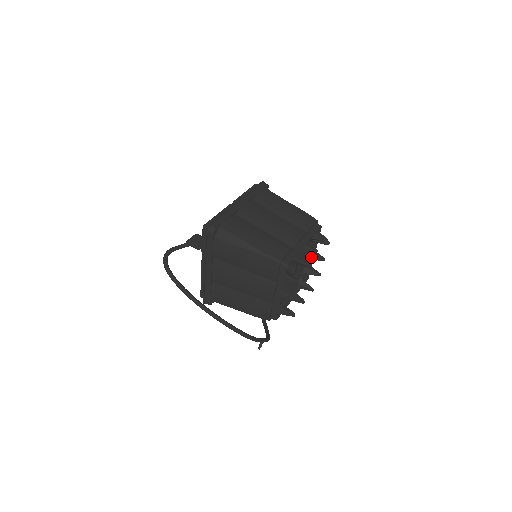
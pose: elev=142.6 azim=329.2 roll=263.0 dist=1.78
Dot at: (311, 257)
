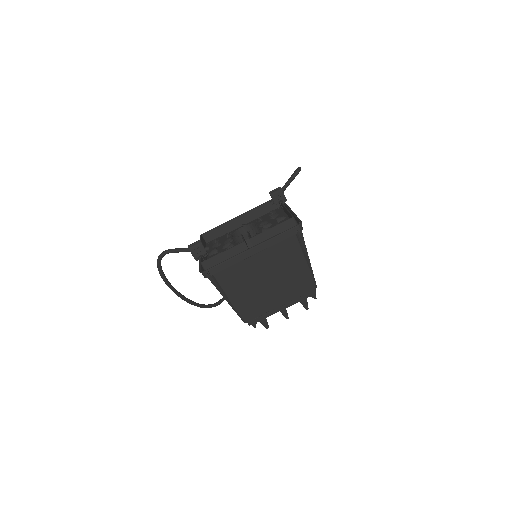
Dot at: occluded
